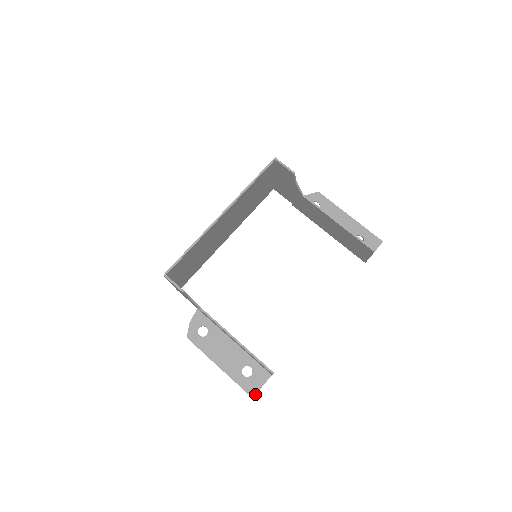
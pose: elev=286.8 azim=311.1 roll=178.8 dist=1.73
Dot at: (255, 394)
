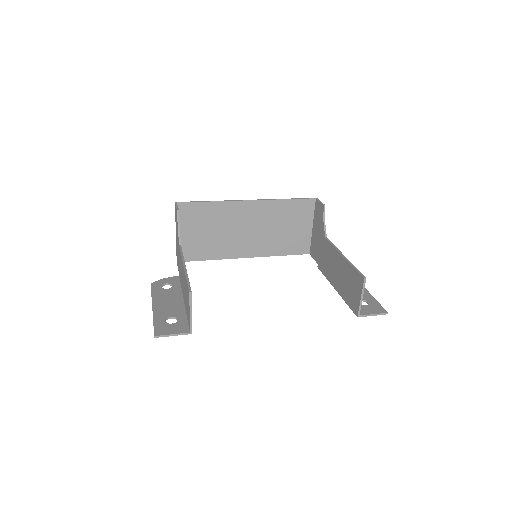
Dot at: (160, 335)
